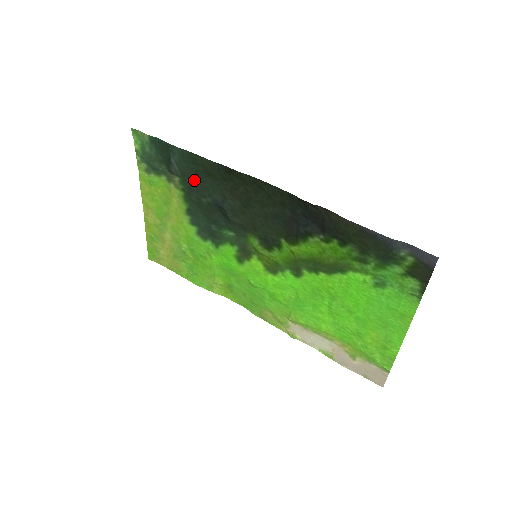
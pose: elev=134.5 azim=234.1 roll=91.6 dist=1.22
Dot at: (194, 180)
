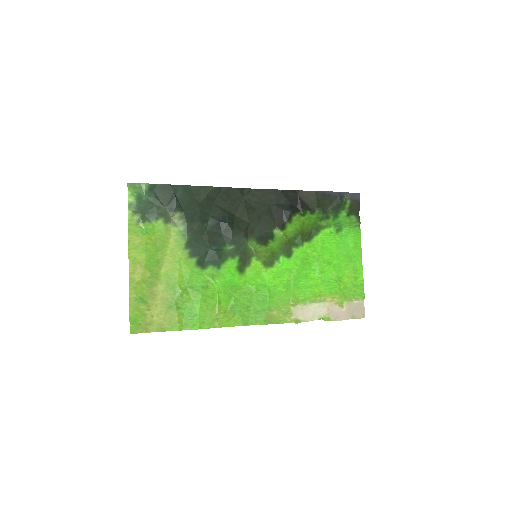
Dot at: (196, 210)
